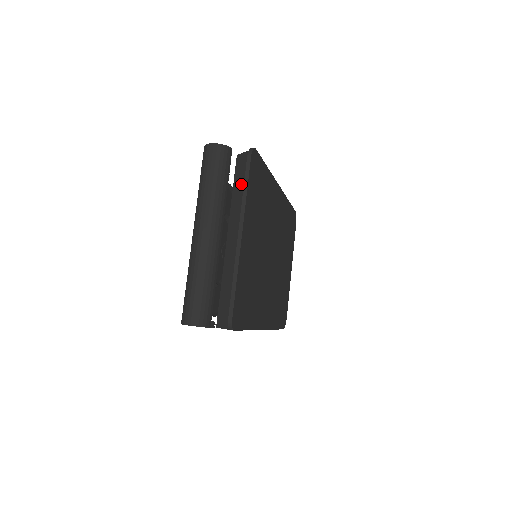
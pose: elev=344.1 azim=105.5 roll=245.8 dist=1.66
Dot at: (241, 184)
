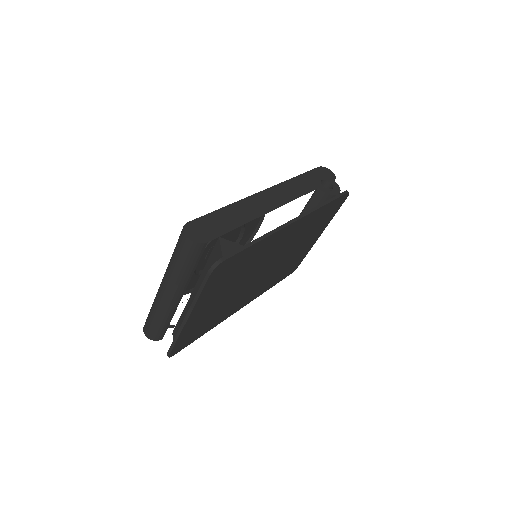
Dot at: occluded
